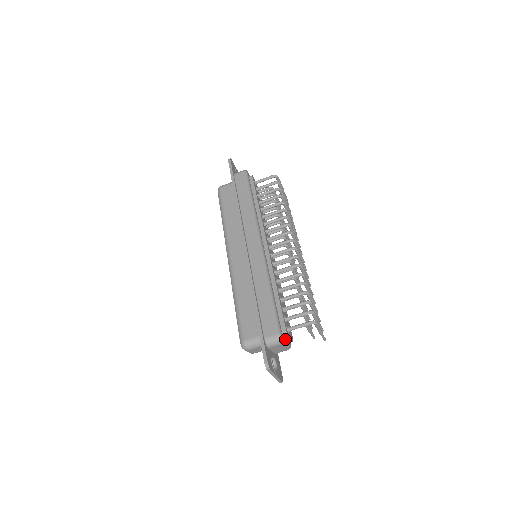
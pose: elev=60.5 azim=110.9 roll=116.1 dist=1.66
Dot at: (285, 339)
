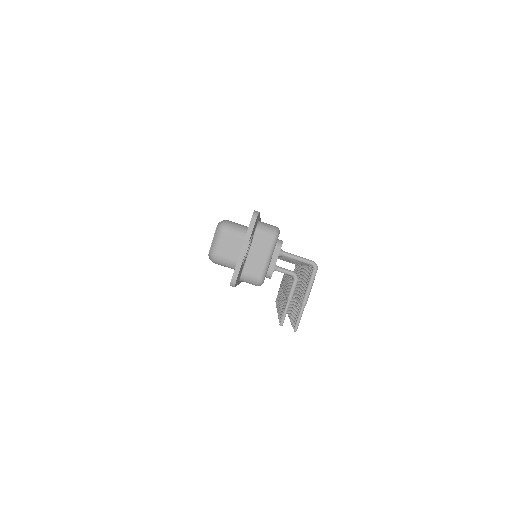
Dot at: (274, 250)
